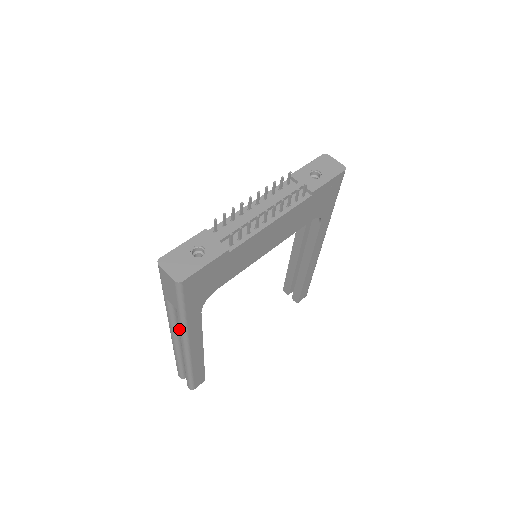
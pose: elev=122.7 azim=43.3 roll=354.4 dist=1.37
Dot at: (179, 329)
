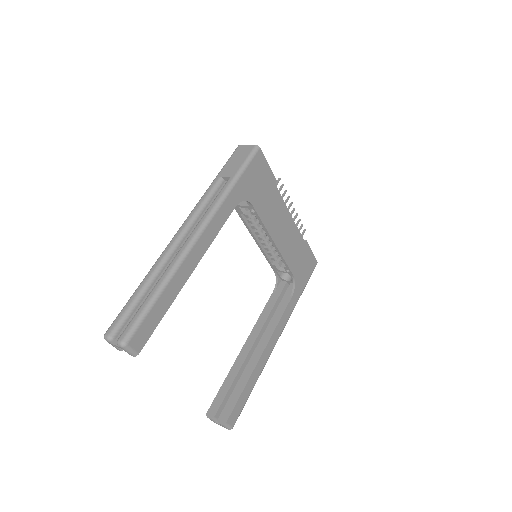
Dot at: (211, 205)
